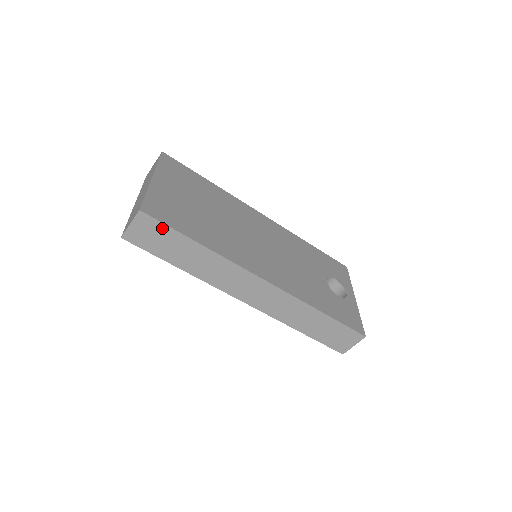
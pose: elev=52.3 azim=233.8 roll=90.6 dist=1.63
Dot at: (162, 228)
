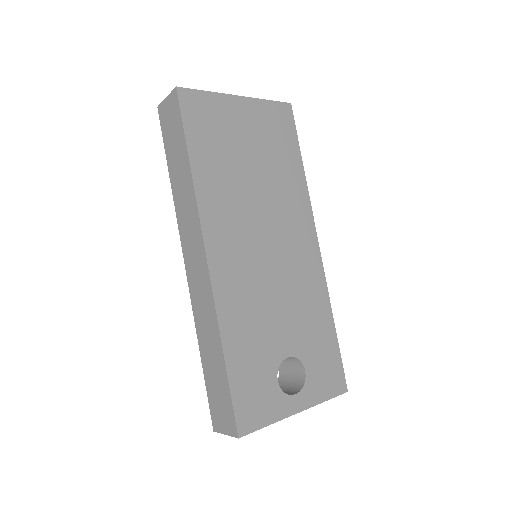
Dot at: (179, 120)
